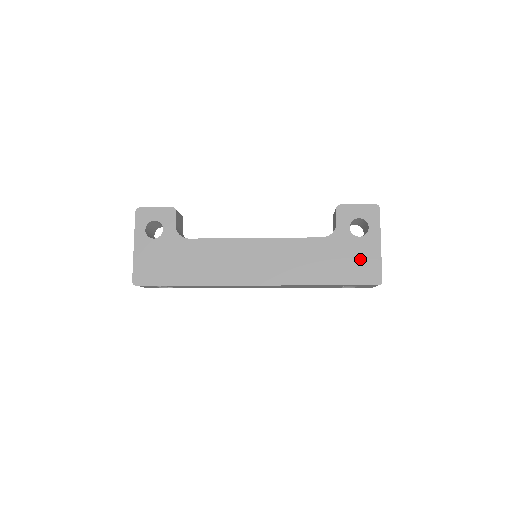
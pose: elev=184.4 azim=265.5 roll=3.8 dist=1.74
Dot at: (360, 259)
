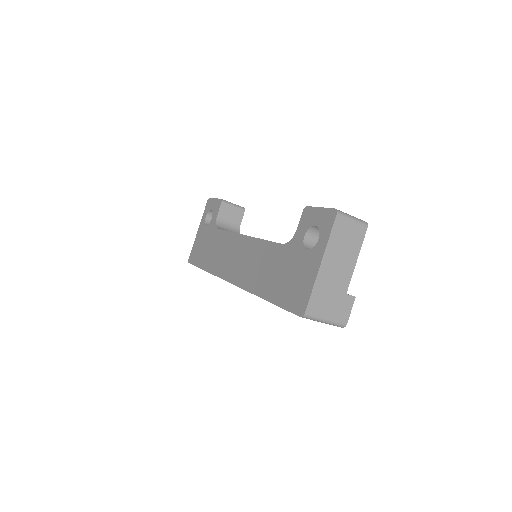
Dot at: (298, 278)
